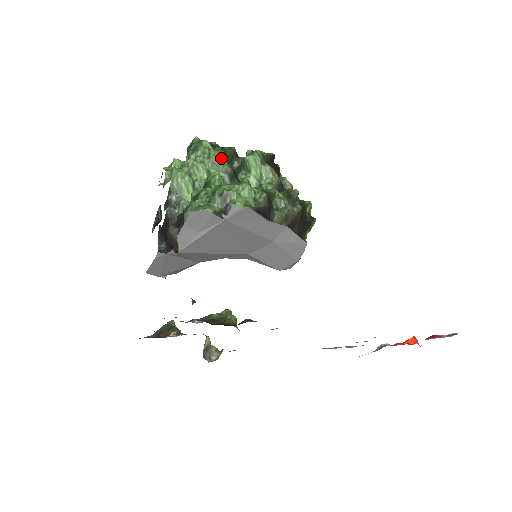
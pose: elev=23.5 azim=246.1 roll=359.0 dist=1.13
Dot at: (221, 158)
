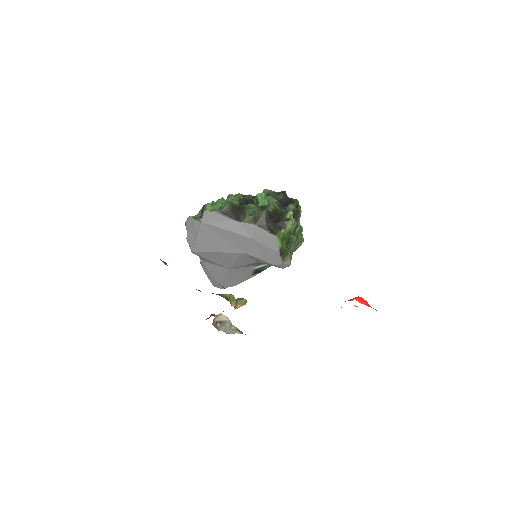
Dot at: (233, 197)
